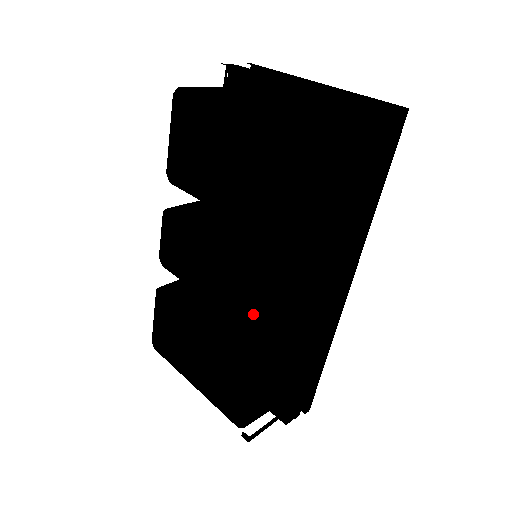
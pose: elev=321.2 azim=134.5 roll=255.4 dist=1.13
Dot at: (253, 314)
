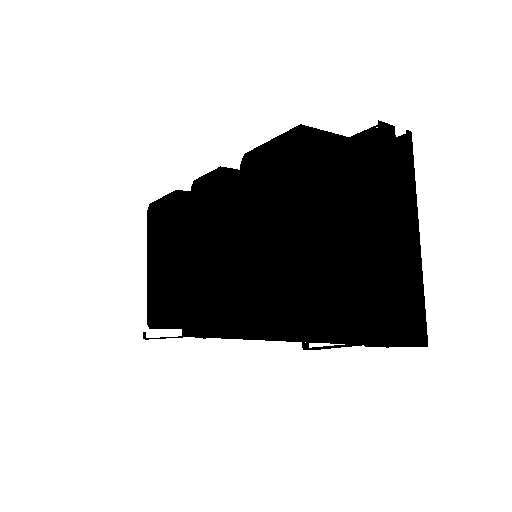
Dot at: (201, 311)
